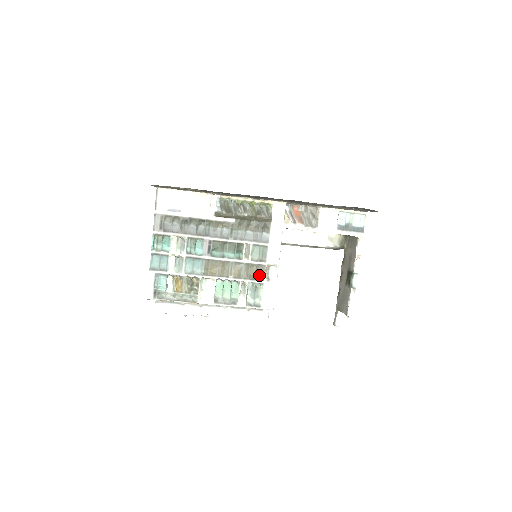
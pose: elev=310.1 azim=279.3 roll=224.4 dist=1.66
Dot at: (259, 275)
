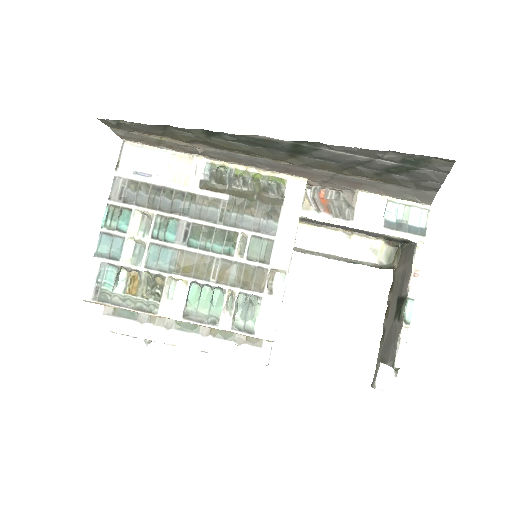
Dot at: (257, 283)
